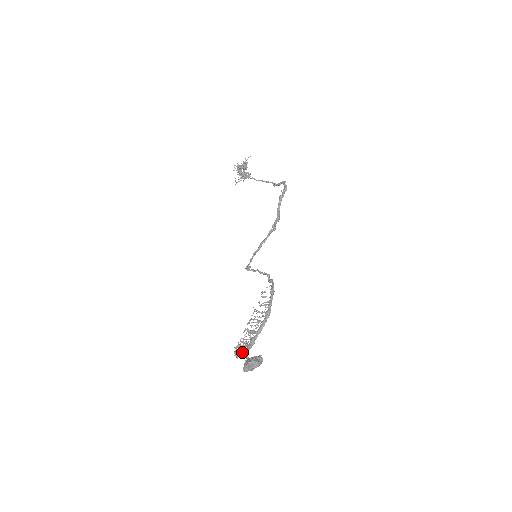
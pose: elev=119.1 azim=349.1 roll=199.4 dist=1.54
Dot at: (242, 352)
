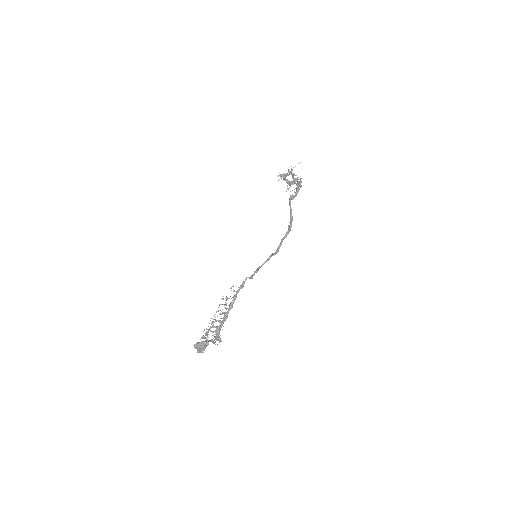
Dot at: (216, 339)
